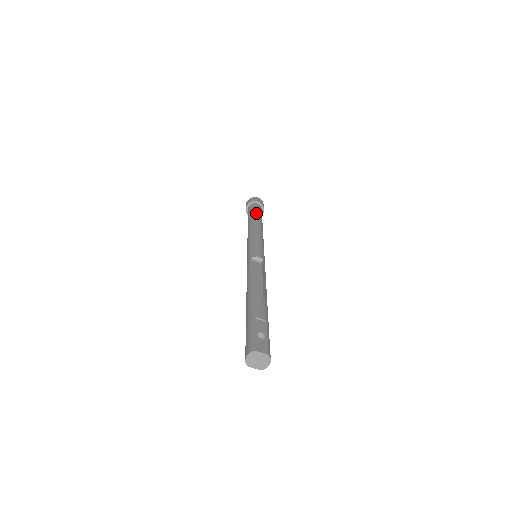
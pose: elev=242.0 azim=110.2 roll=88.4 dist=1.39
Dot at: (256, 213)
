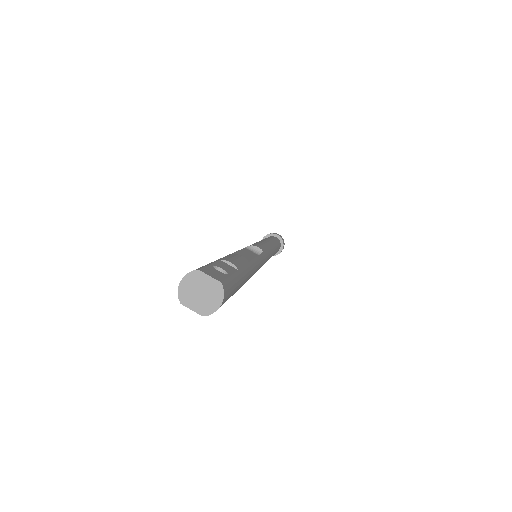
Dot at: (271, 238)
